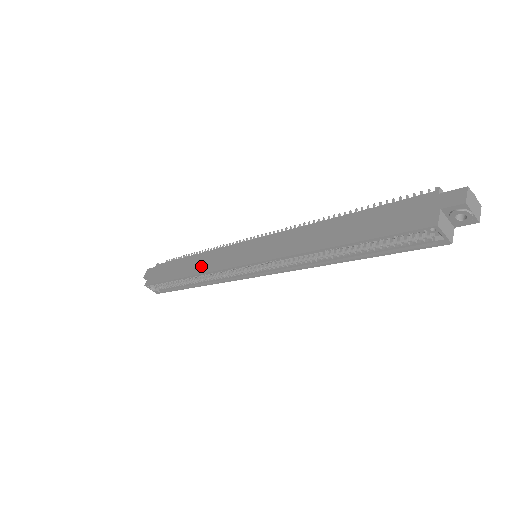
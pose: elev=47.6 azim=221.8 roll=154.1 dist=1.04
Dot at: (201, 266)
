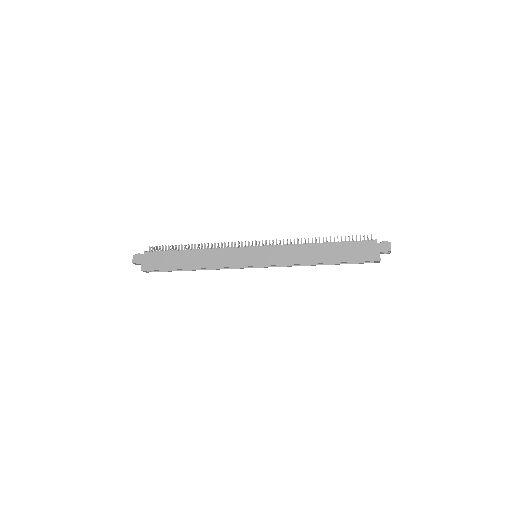
Dot at: (209, 261)
